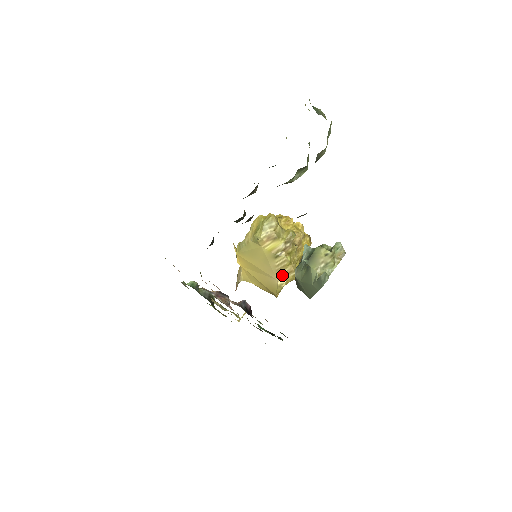
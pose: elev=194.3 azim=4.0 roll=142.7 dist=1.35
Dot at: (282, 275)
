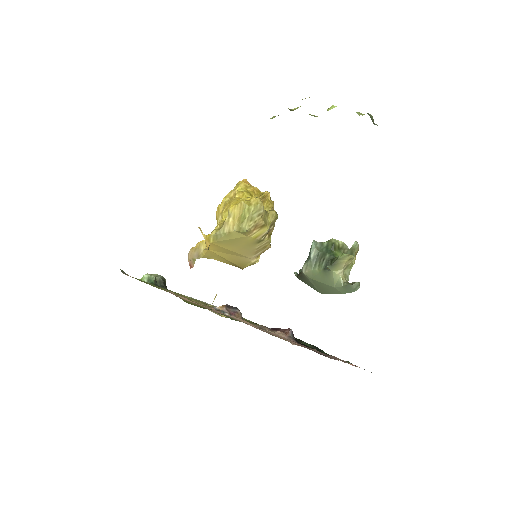
Dot at: (259, 254)
